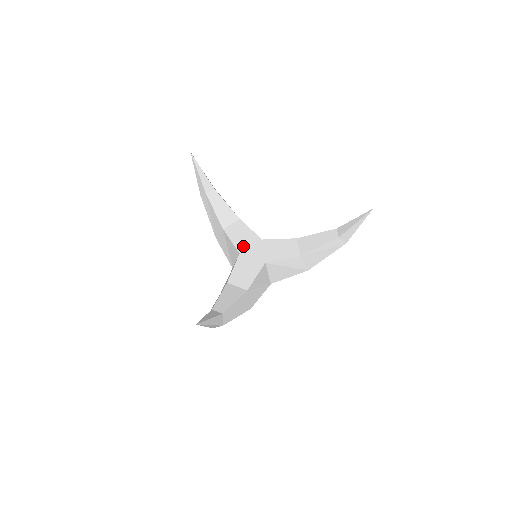
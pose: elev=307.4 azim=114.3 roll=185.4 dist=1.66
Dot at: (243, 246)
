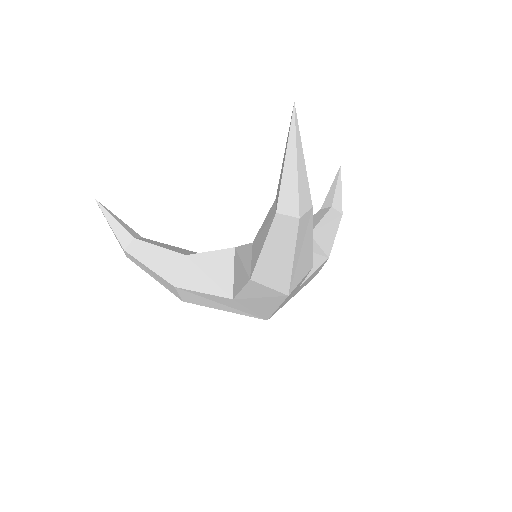
Dot at: occluded
